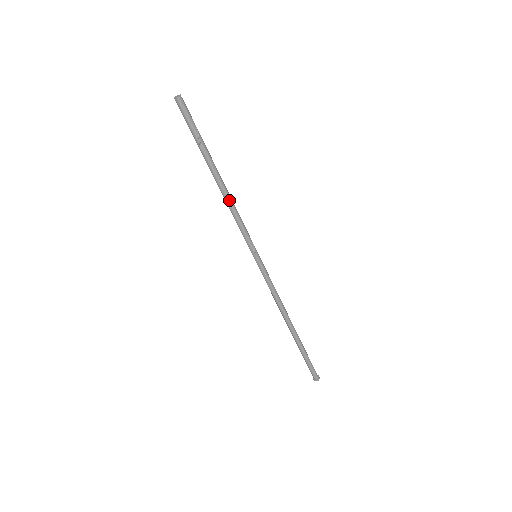
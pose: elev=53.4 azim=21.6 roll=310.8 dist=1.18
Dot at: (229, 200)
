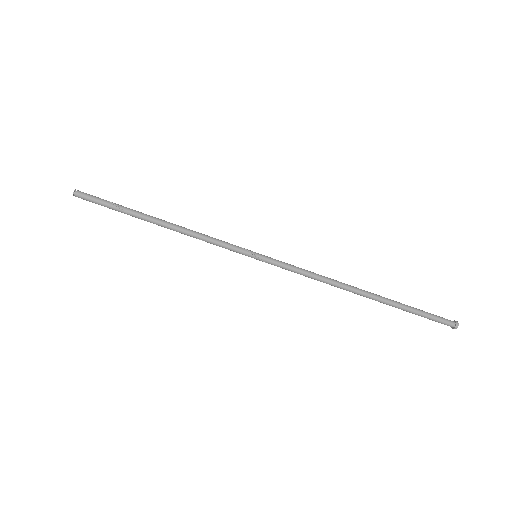
Dot at: (184, 229)
